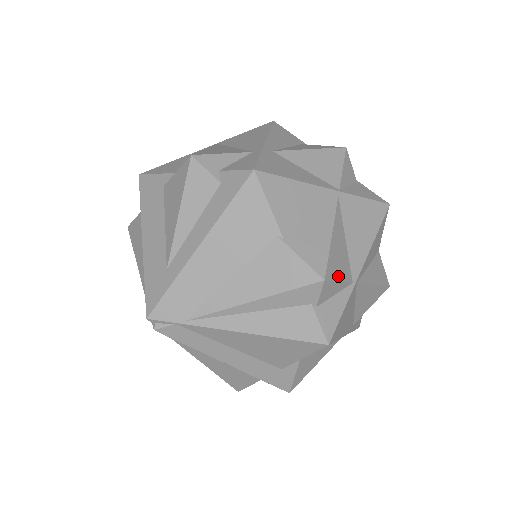
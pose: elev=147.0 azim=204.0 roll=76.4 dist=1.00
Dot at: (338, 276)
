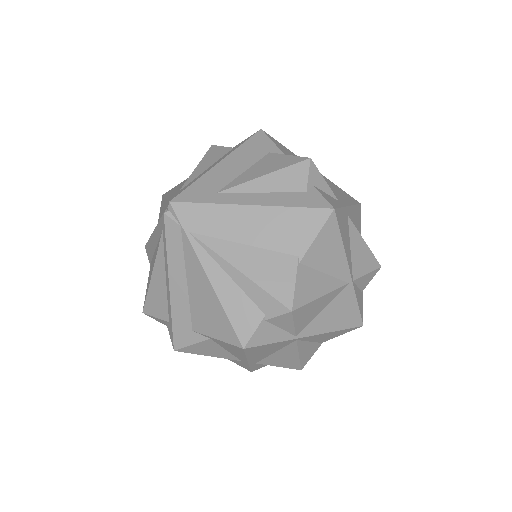
Dot at: (297, 321)
